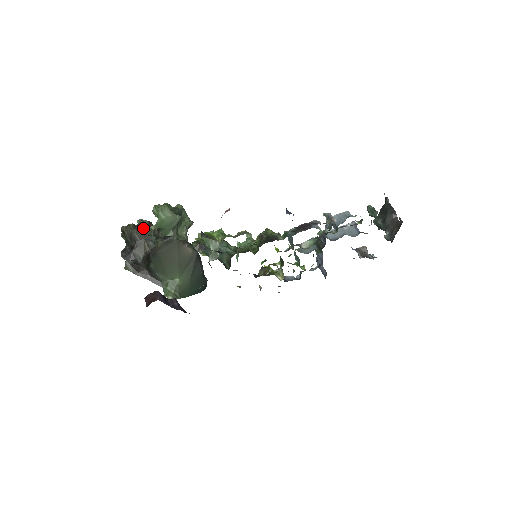
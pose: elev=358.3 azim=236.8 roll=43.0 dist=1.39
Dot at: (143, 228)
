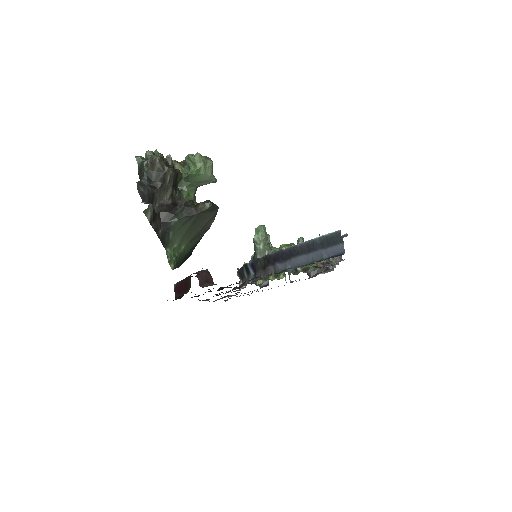
Dot at: (179, 172)
